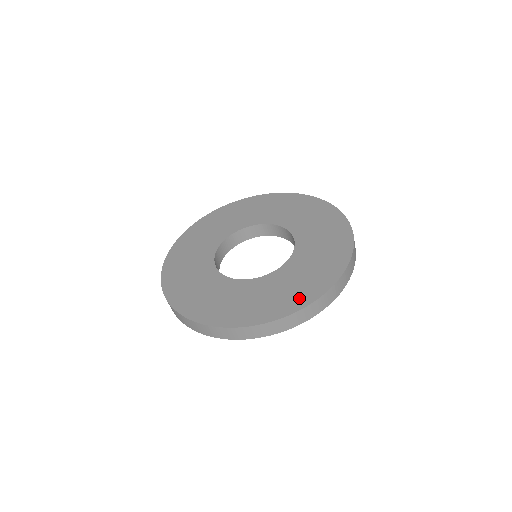
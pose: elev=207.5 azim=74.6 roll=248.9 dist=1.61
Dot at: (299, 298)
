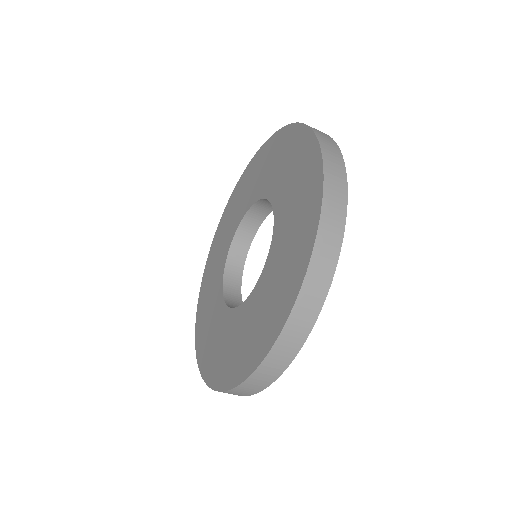
Dot at: (307, 226)
